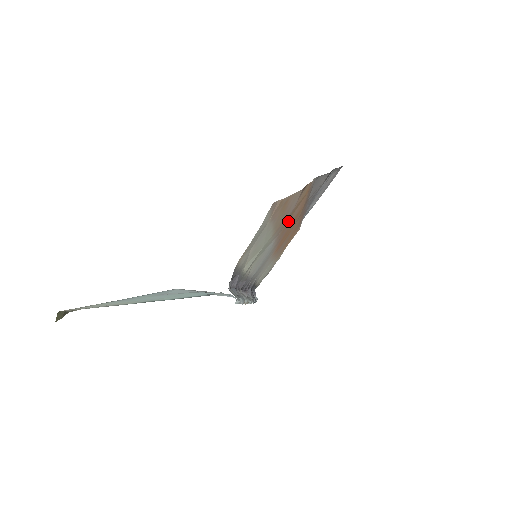
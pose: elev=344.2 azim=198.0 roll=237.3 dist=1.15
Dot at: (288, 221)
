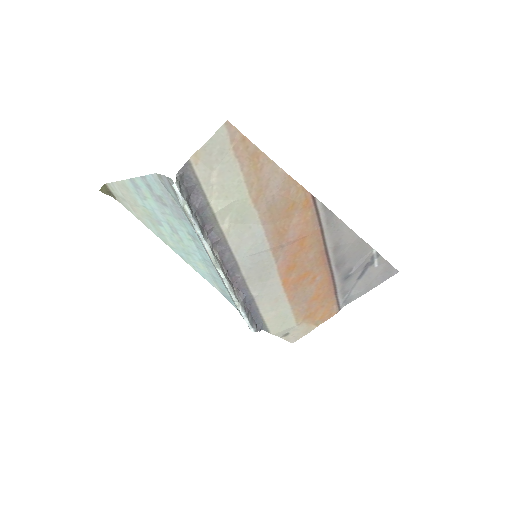
Dot at: (283, 222)
